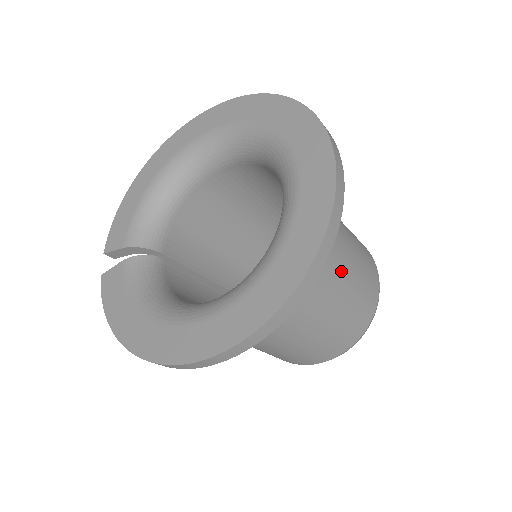
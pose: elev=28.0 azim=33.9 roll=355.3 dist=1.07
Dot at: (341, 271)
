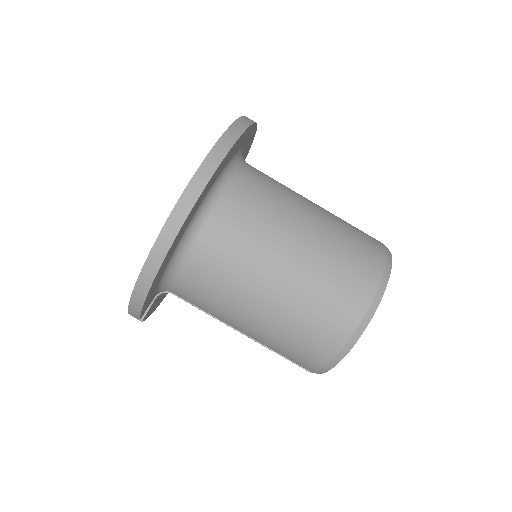
Dot at: occluded
